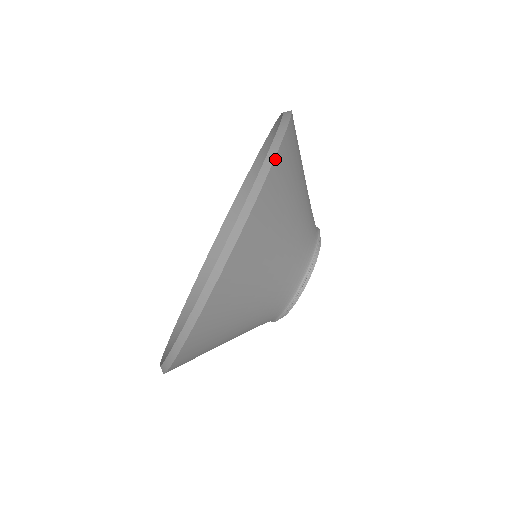
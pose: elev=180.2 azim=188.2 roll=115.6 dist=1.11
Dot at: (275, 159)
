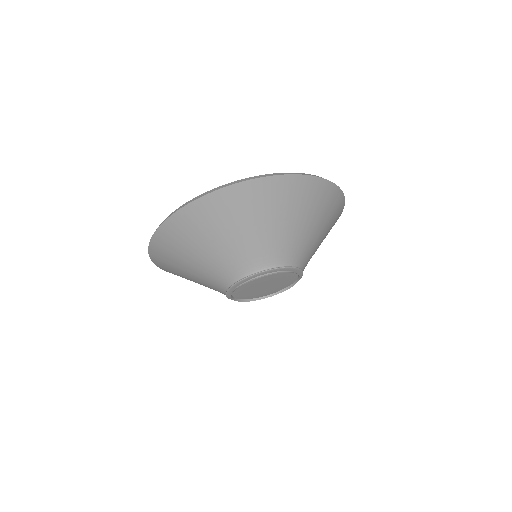
Dot at: (194, 201)
